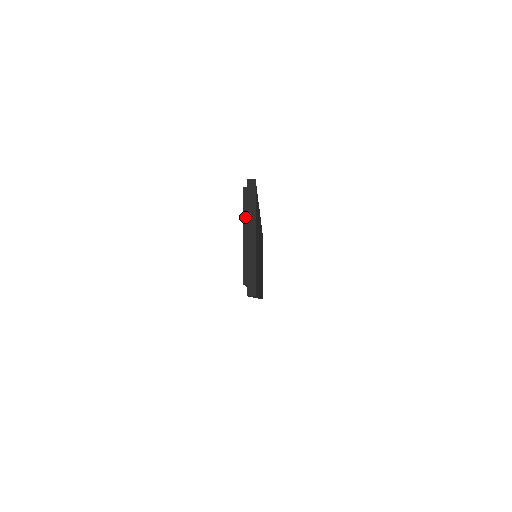
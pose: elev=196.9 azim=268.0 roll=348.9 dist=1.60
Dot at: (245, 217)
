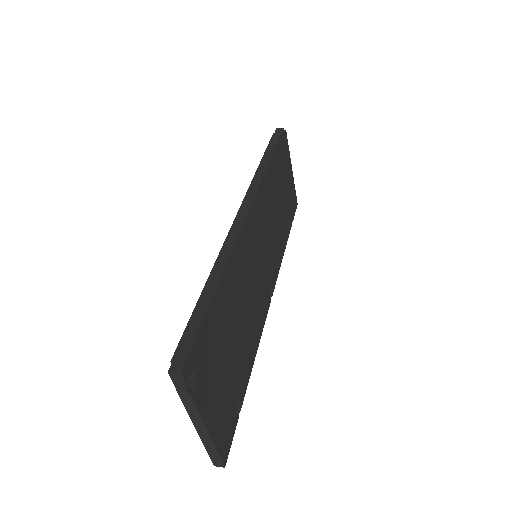
Dot at: occluded
